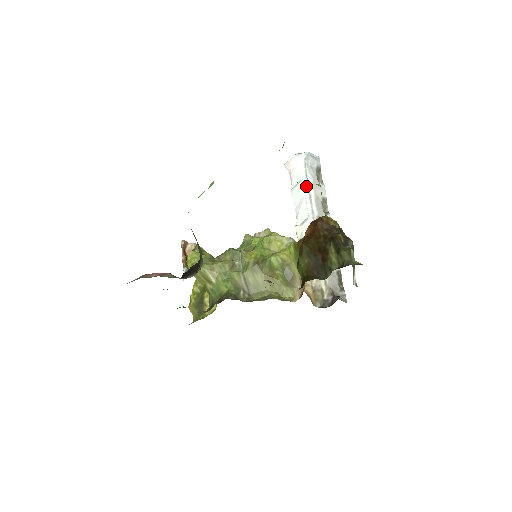
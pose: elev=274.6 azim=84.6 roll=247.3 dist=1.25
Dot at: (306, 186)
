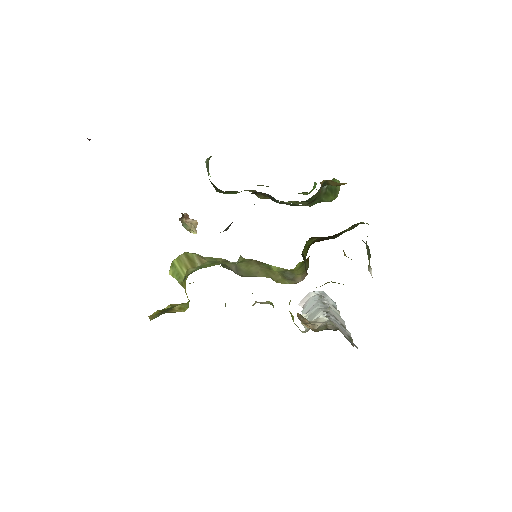
Dot at: (319, 299)
